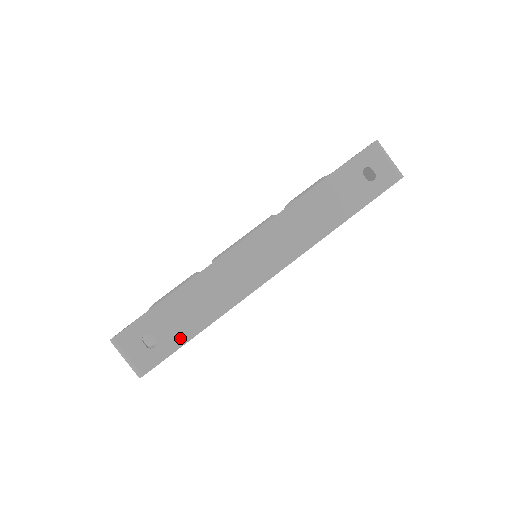
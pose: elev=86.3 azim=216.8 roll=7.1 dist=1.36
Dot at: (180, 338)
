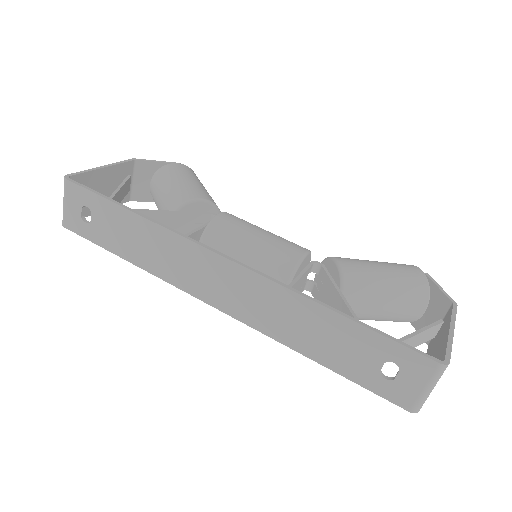
Dot at: (107, 242)
